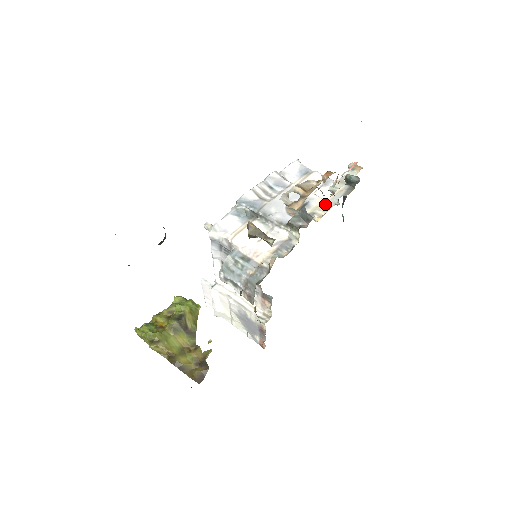
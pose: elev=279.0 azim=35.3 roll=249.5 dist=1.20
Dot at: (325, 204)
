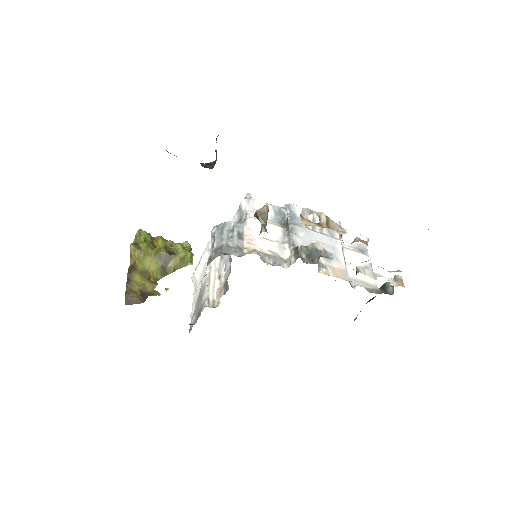
Dot at: (342, 273)
